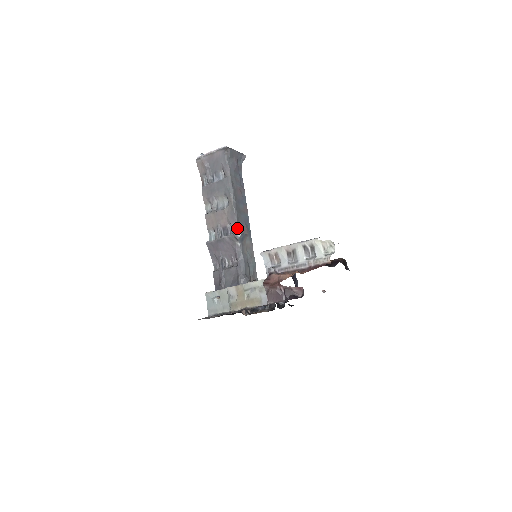
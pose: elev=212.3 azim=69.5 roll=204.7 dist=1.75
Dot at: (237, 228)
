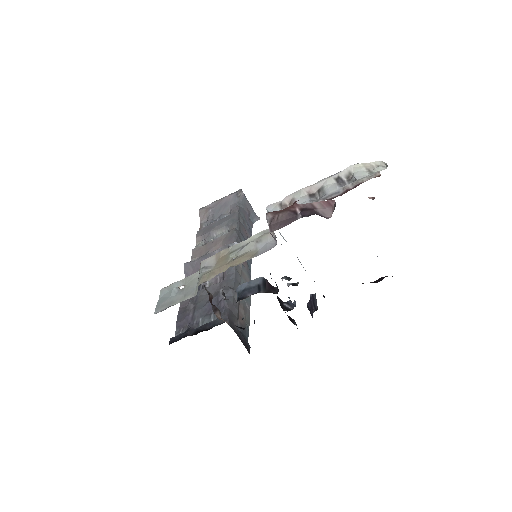
Dot at: occluded
